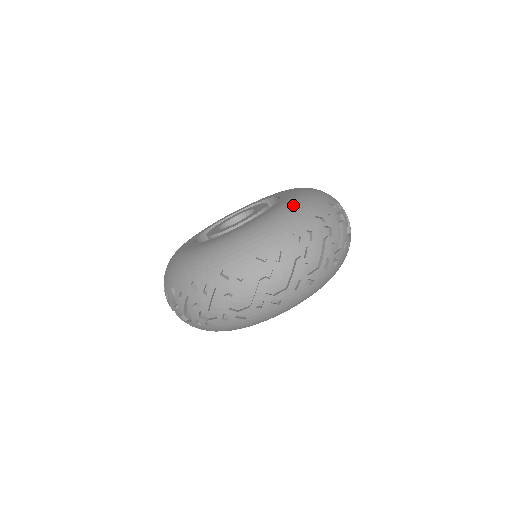
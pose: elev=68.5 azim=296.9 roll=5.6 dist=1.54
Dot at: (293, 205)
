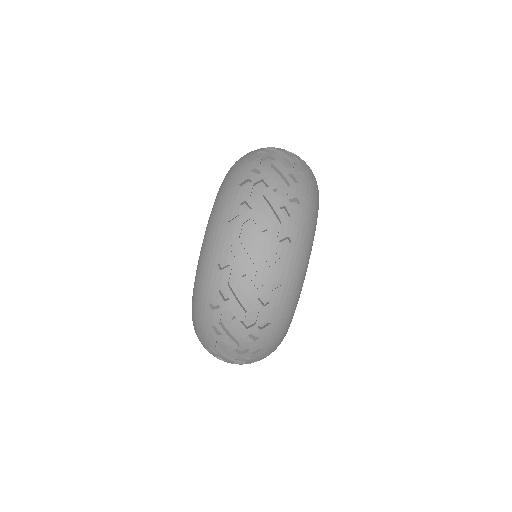
Dot at: (201, 257)
